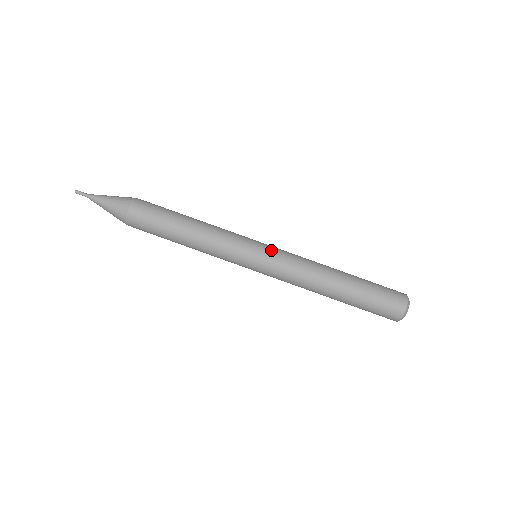
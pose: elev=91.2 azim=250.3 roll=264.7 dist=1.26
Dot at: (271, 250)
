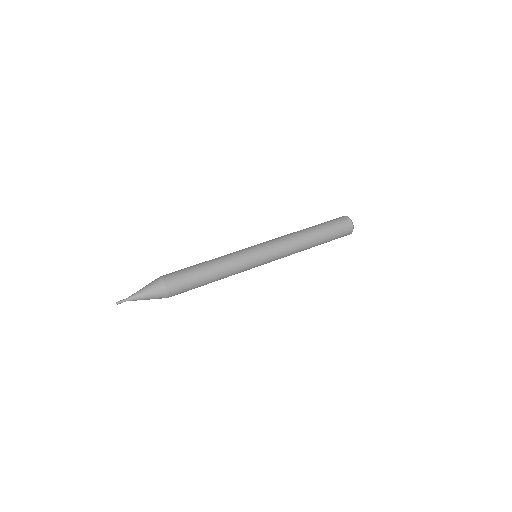
Dot at: occluded
